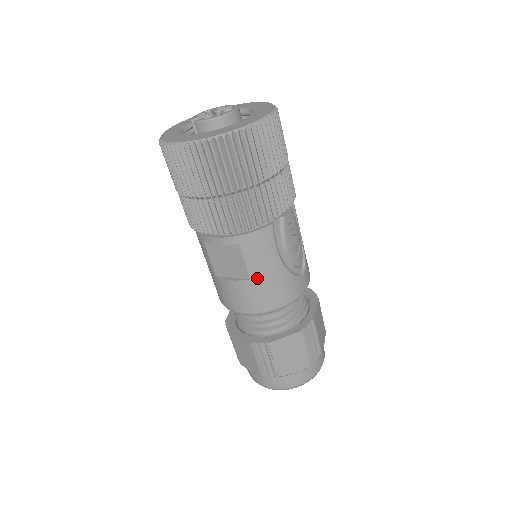
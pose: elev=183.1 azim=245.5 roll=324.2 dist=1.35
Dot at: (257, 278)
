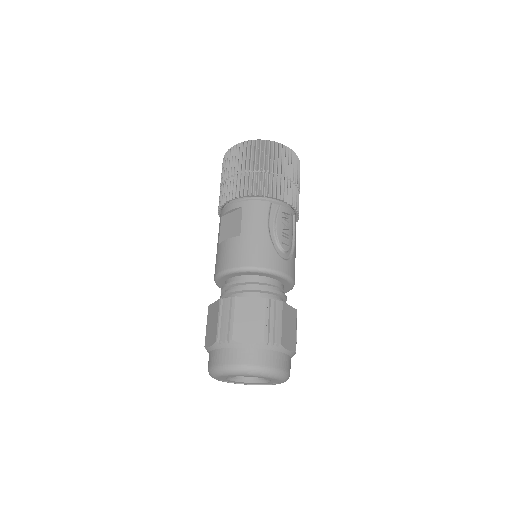
Dot at: (246, 235)
